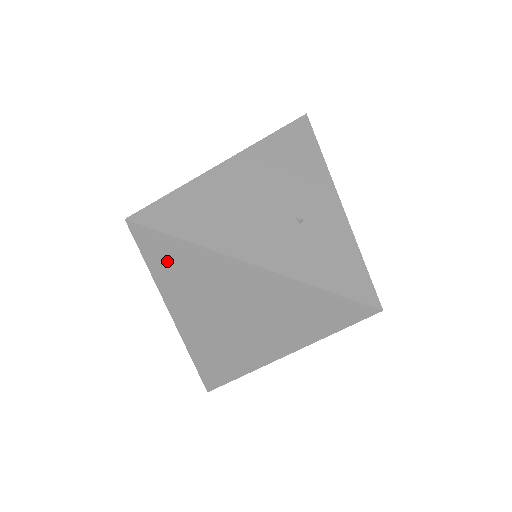
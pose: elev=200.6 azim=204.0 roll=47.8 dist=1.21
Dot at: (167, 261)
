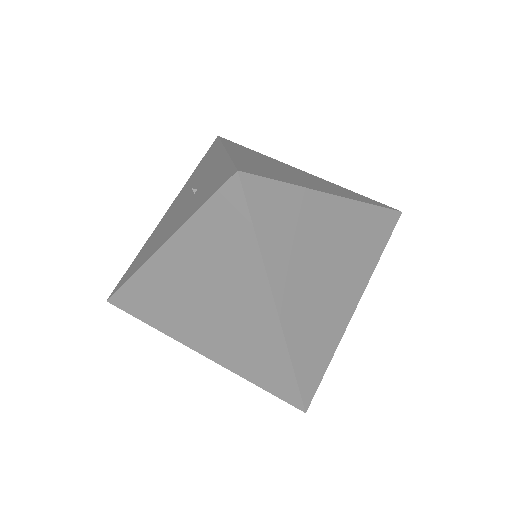
Dot at: (144, 306)
